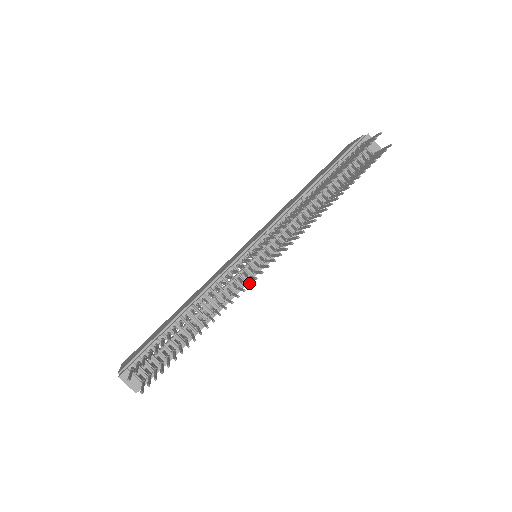
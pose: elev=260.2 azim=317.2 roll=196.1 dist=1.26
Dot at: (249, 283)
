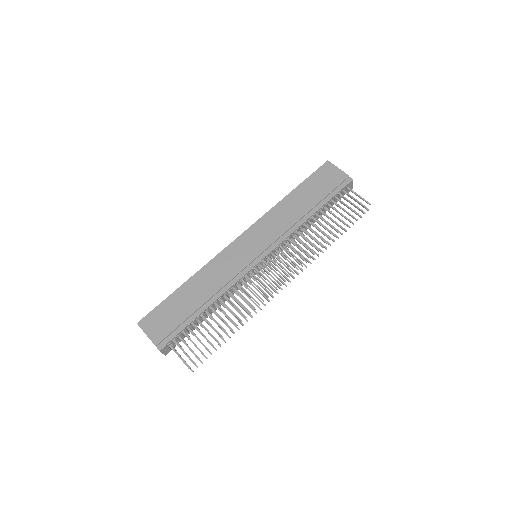
Dot at: (268, 299)
